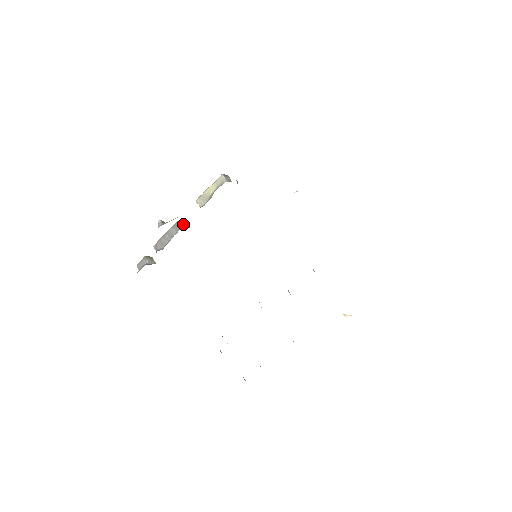
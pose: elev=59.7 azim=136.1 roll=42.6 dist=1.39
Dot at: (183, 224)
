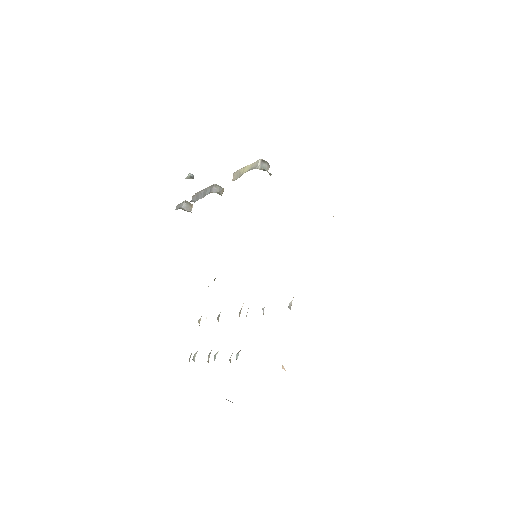
Dot at: (218, 189)
